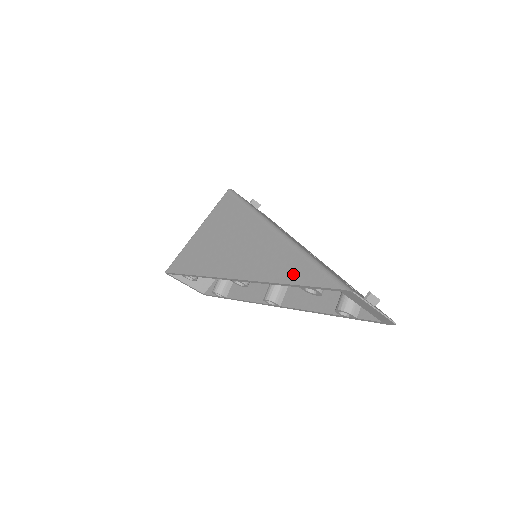
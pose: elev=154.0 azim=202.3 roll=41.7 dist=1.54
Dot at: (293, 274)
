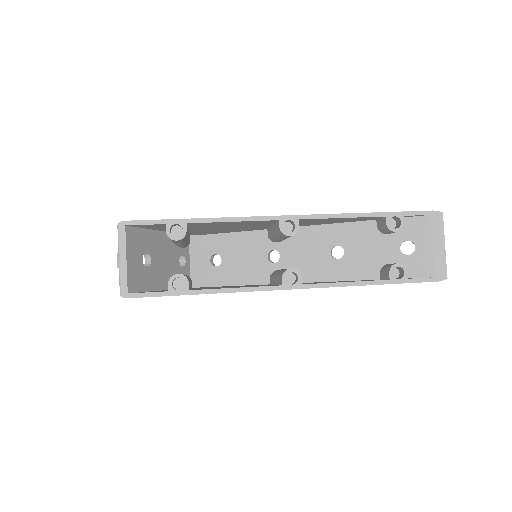
Dot at: occluded
